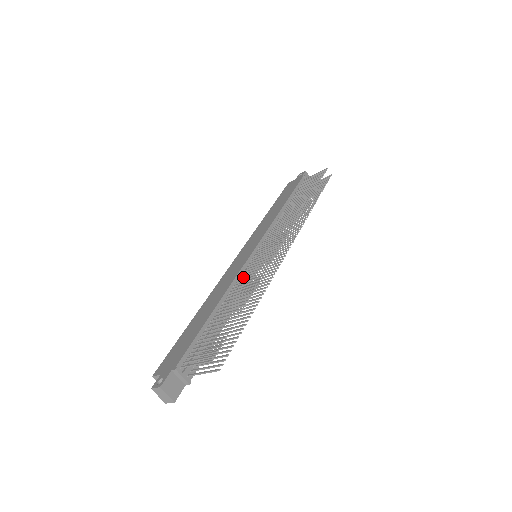
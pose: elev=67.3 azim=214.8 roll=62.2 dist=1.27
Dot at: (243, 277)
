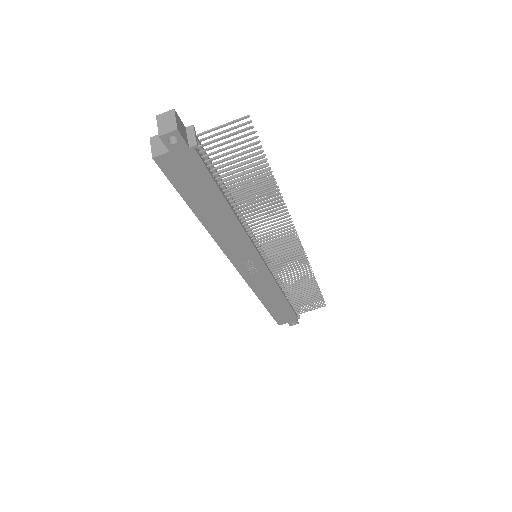
Dot at: occluded
